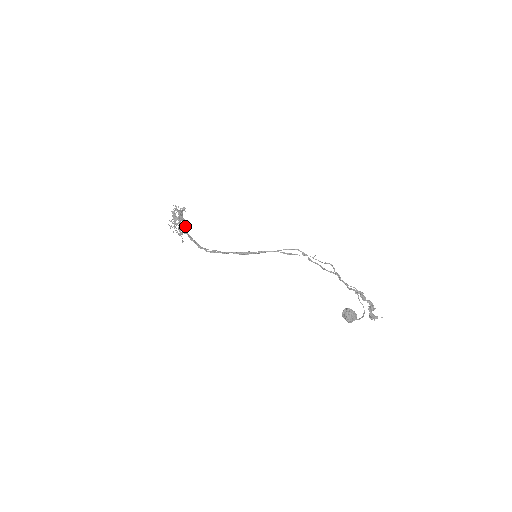
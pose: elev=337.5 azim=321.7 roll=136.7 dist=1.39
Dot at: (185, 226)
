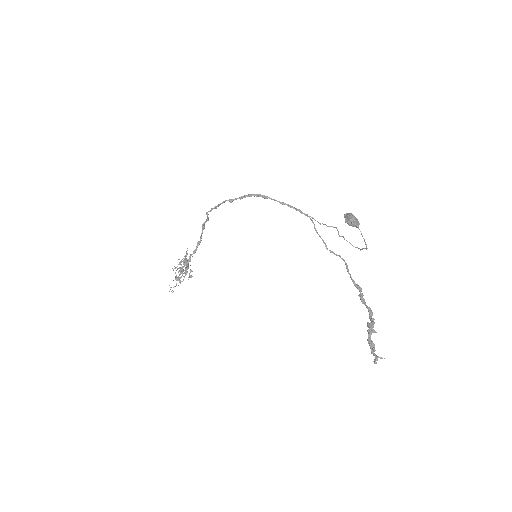
Dot at: occluded
